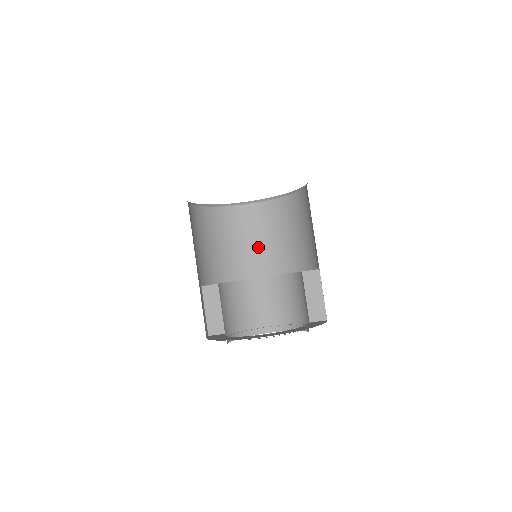
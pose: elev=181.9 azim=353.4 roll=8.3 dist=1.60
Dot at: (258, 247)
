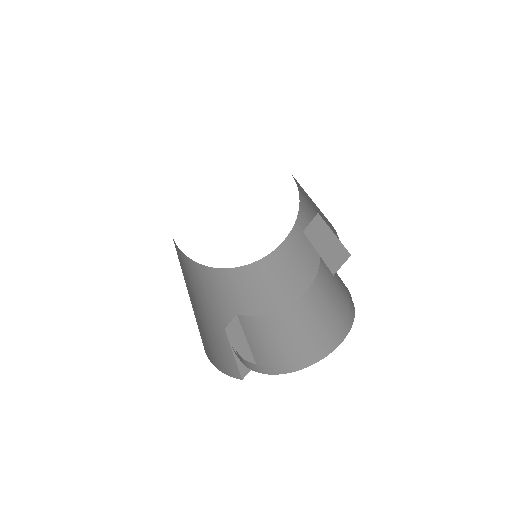
Dot at: (303, 273)
